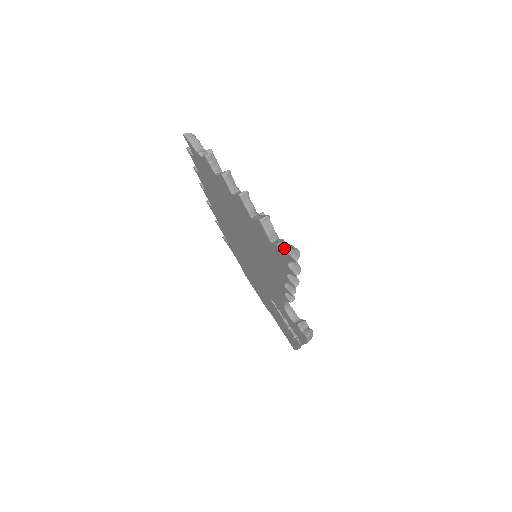
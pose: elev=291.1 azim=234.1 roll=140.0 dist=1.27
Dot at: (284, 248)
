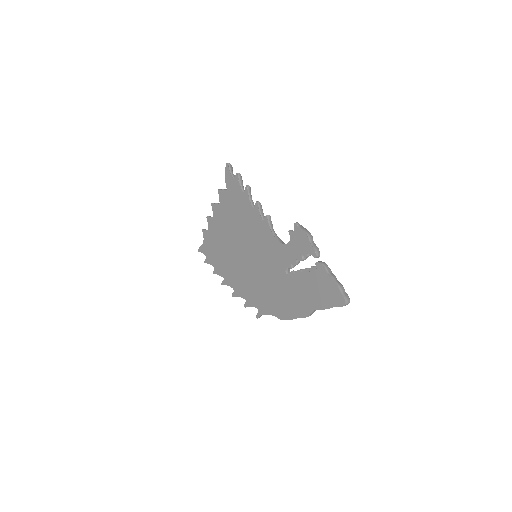
Dot at: (226, 173)
